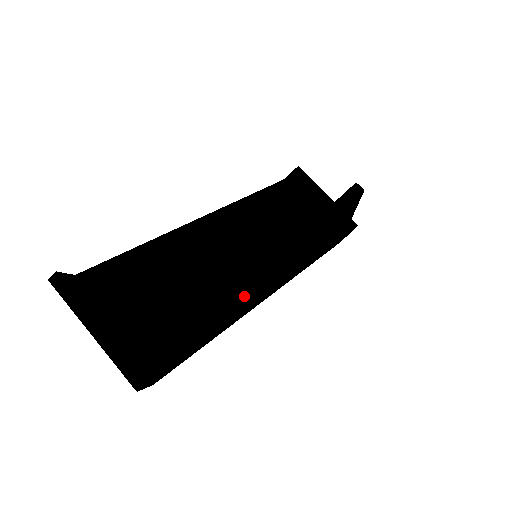
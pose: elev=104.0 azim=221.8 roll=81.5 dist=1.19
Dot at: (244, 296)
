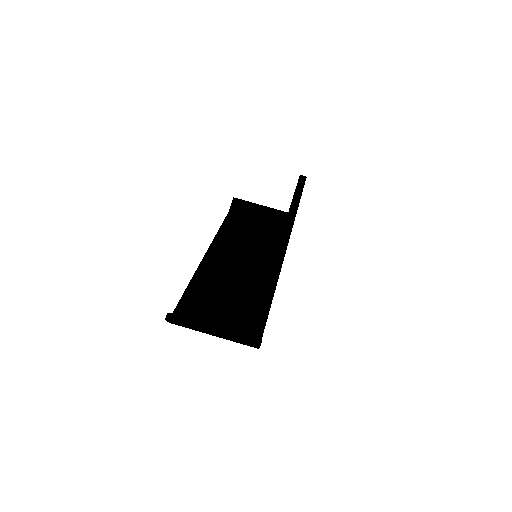
Dot at: (279, 267)
